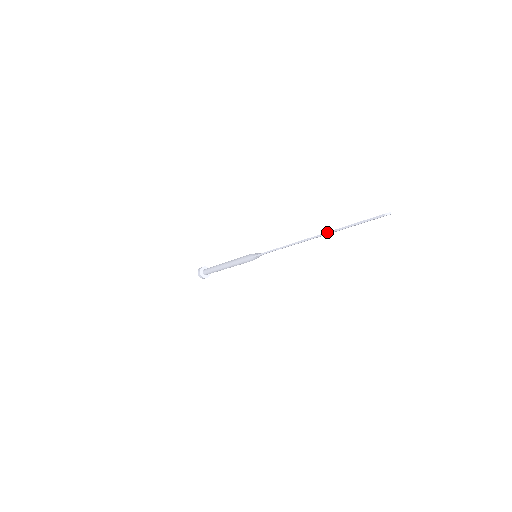
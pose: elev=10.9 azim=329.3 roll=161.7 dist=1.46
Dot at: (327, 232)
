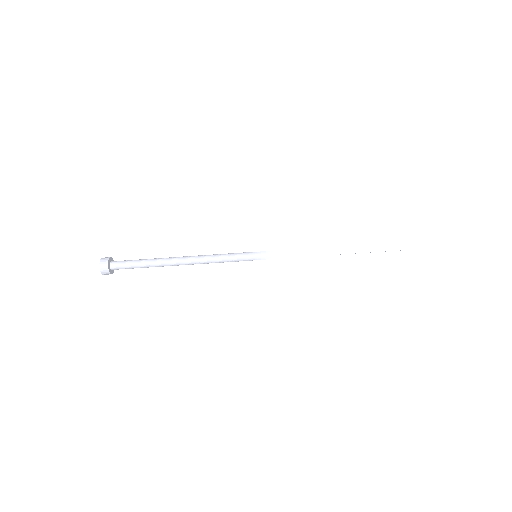
Dot at: (395, 242)
